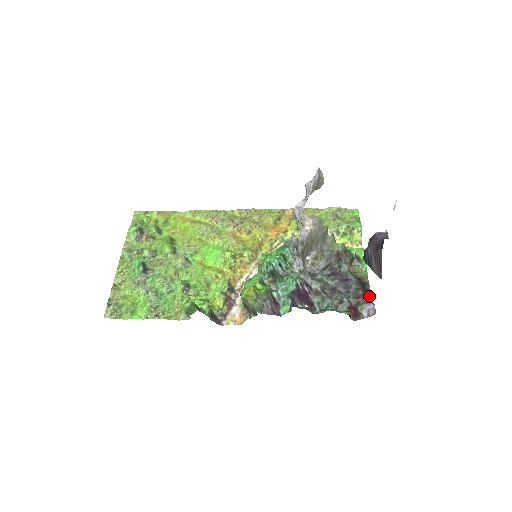
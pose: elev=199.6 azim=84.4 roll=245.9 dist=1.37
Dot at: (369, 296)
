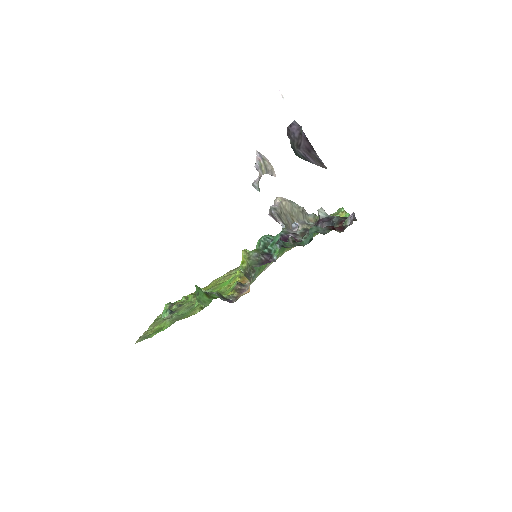
Dot at: occluded
